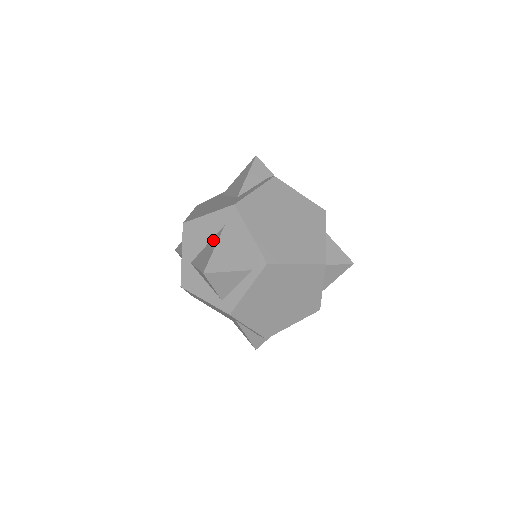
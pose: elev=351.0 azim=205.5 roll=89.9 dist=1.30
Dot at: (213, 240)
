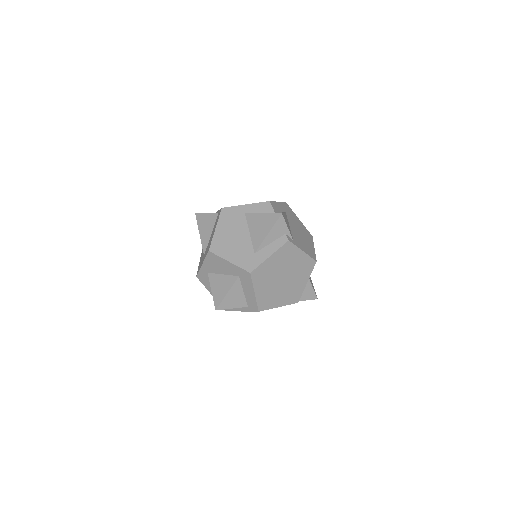
Dot at: (228, 279)
